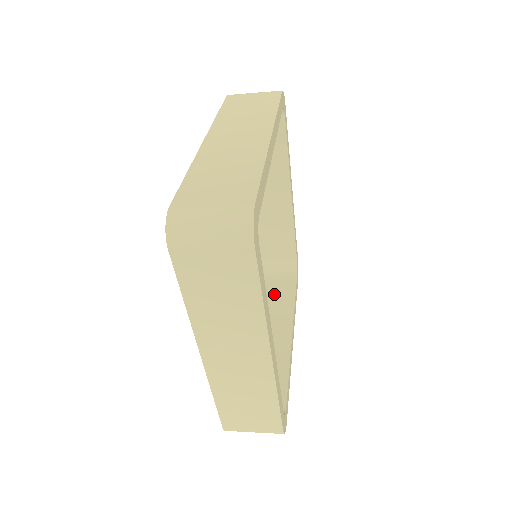
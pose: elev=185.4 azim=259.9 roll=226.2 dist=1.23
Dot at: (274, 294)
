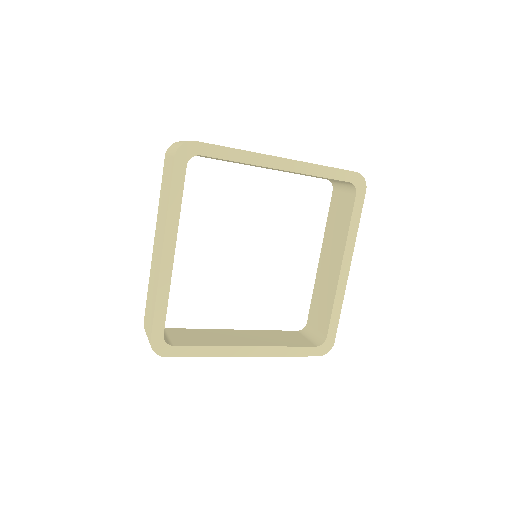
Dot at: (339, 218)
